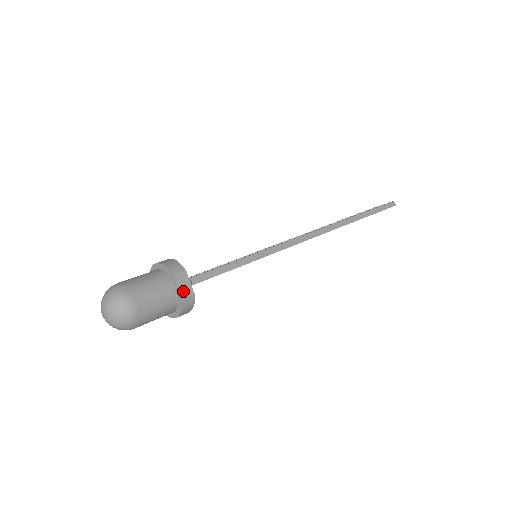
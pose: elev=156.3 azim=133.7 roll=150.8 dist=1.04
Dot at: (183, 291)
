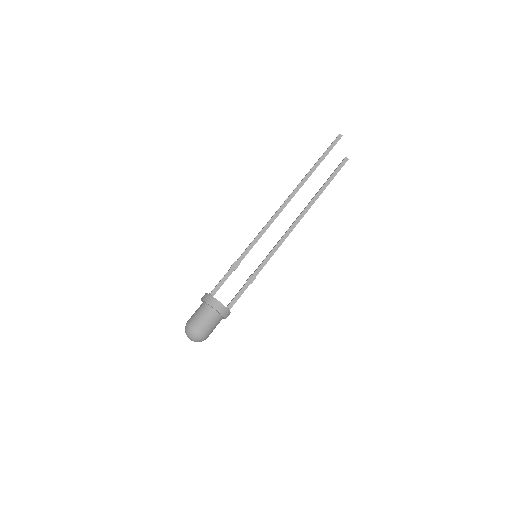
Dot at: occluded
